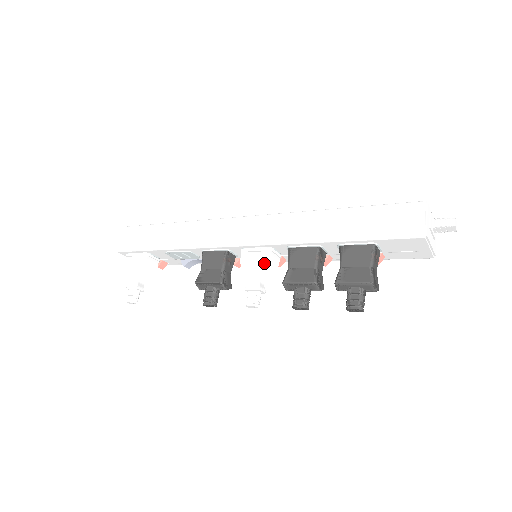
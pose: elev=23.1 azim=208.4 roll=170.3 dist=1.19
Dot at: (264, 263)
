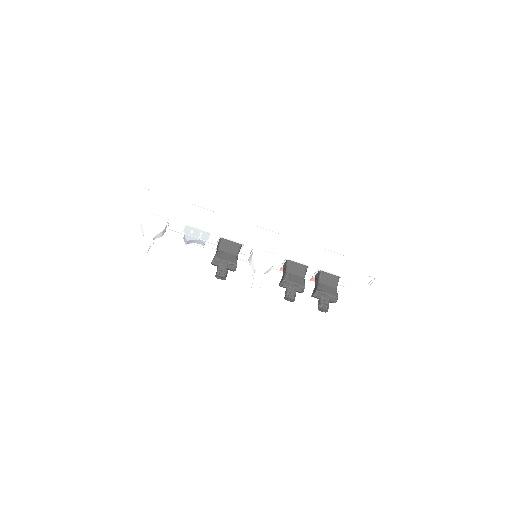
Dot at: (270, 263)
